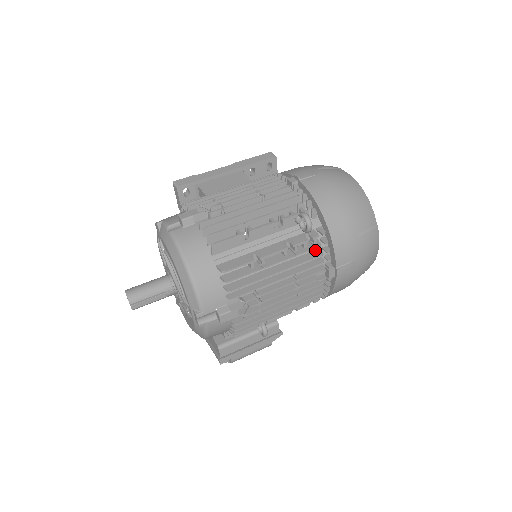
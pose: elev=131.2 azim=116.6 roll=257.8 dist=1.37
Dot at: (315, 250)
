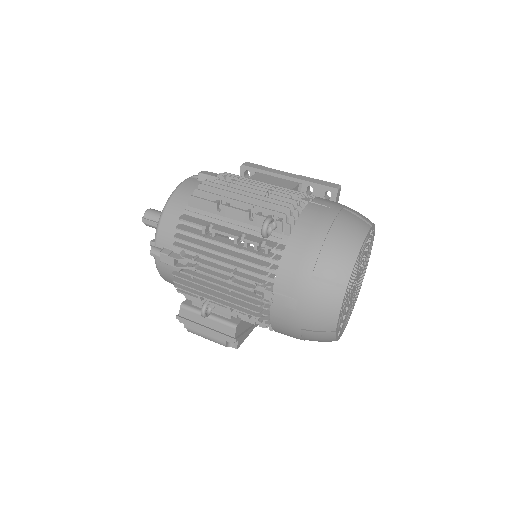
Dot at: (265, 261)
